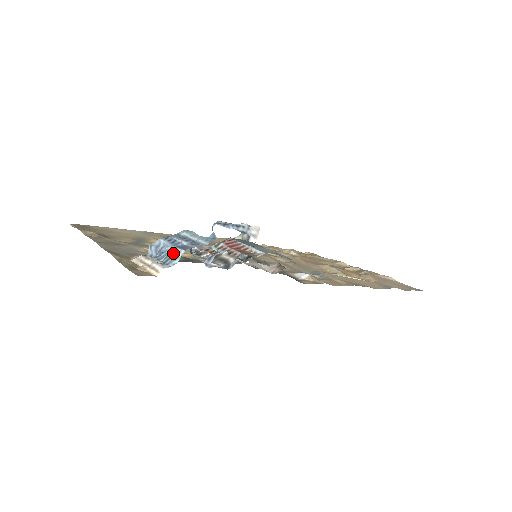
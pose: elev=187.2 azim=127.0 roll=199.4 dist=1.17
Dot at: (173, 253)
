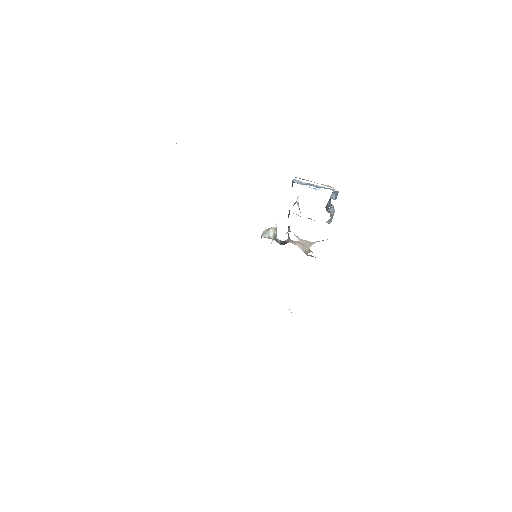
Dot at: (326, 188)
